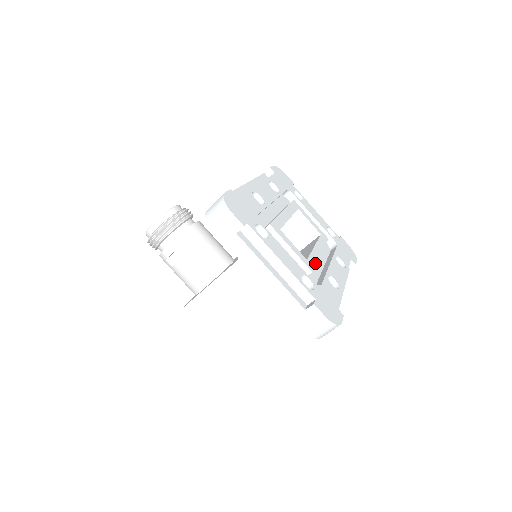
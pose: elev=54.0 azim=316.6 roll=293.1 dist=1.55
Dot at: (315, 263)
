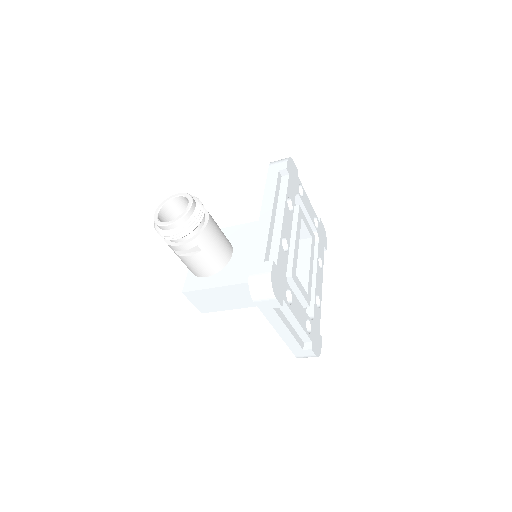
Dot at: occluded
